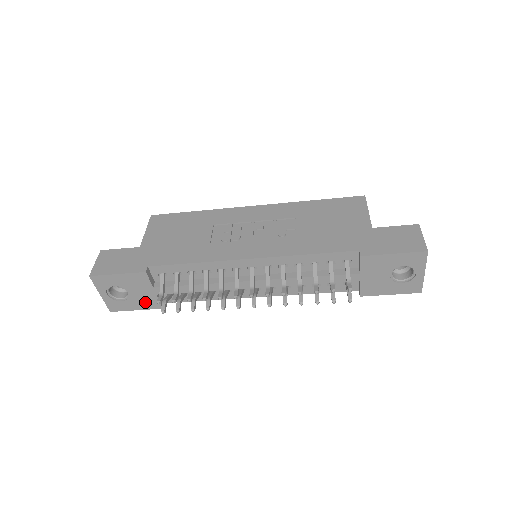
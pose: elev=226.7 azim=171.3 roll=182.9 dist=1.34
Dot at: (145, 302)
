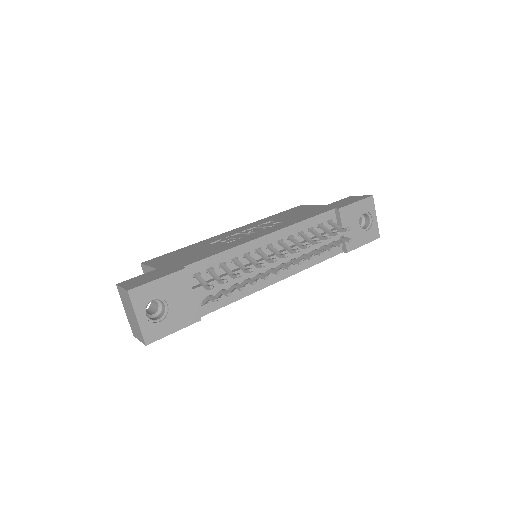
Dot at: (184, 316)
